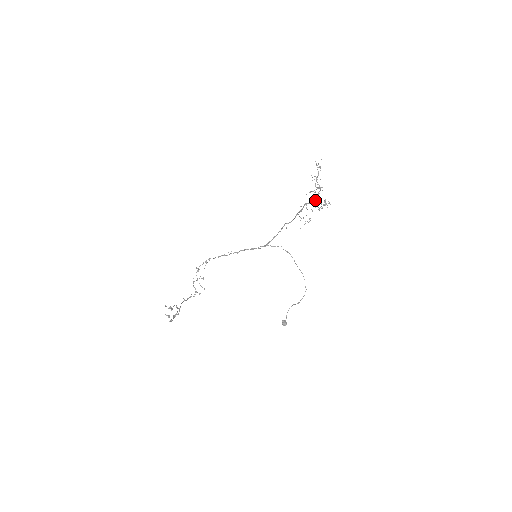
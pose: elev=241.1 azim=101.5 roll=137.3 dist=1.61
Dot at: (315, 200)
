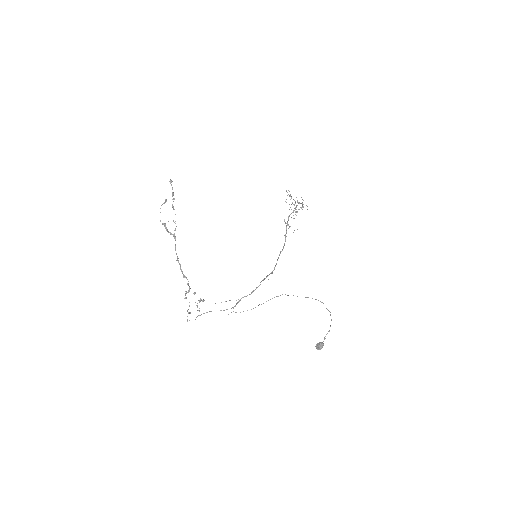
Dot at: (295, 209)
